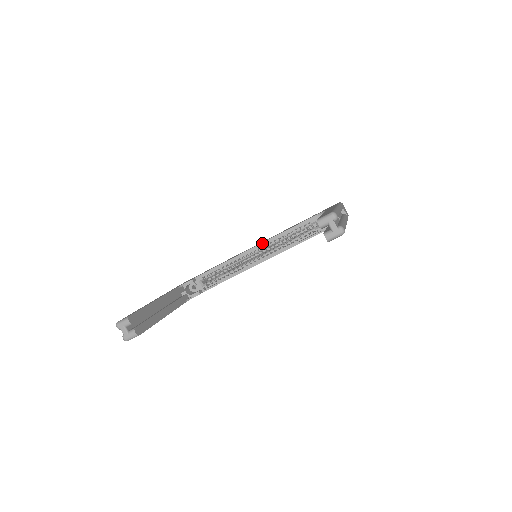
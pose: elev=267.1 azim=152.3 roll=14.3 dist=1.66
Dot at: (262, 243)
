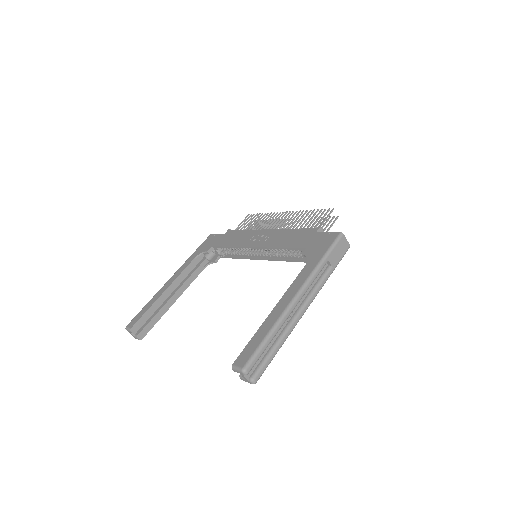
Dot at: (261, 247)
